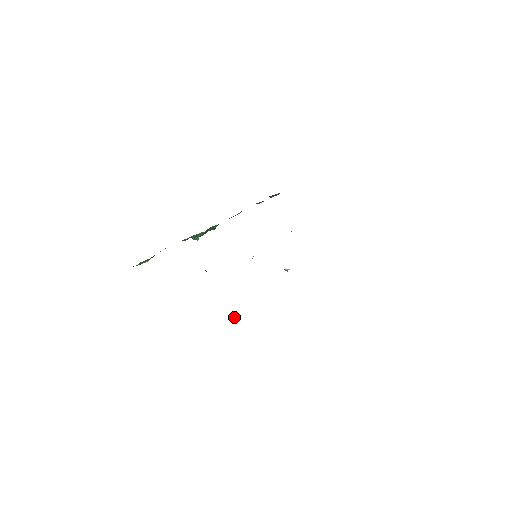
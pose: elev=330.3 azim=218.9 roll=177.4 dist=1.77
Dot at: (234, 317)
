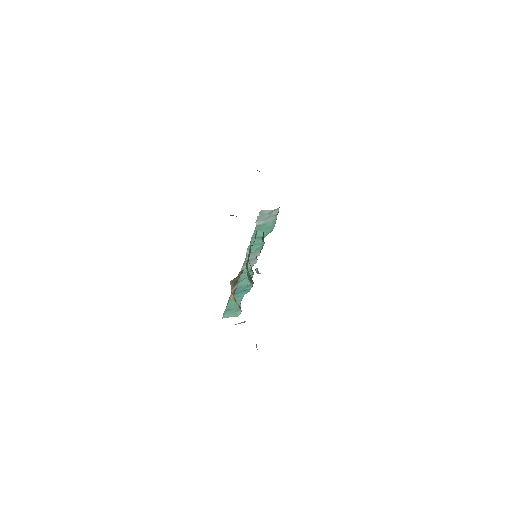
Dot at: (239, 323)
